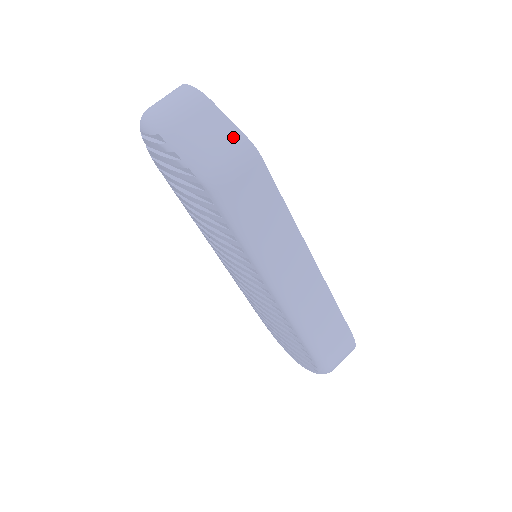
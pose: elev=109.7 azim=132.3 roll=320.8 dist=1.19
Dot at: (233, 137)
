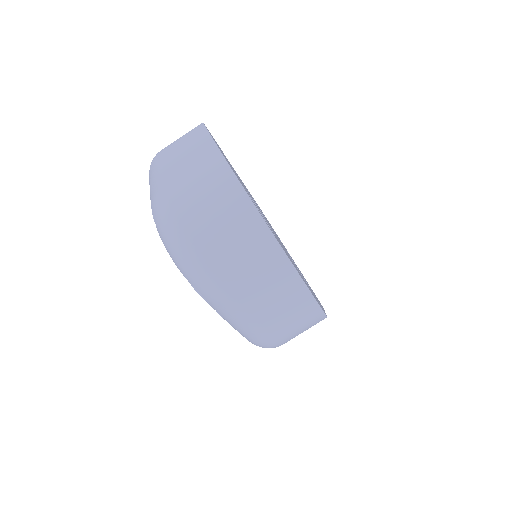
Dot at: (303, 308)
